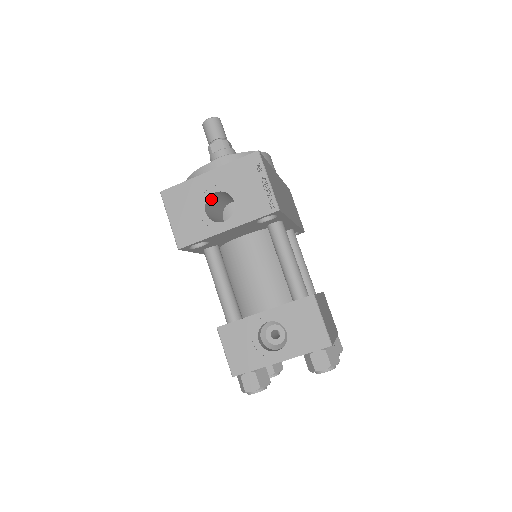
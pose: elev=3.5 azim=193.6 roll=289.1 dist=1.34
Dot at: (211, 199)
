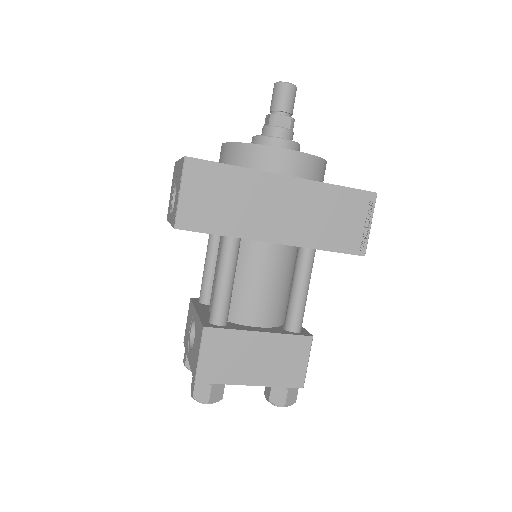
Dot at: occluded
